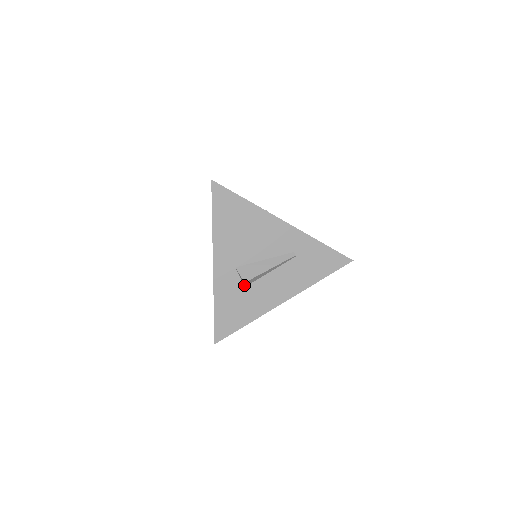
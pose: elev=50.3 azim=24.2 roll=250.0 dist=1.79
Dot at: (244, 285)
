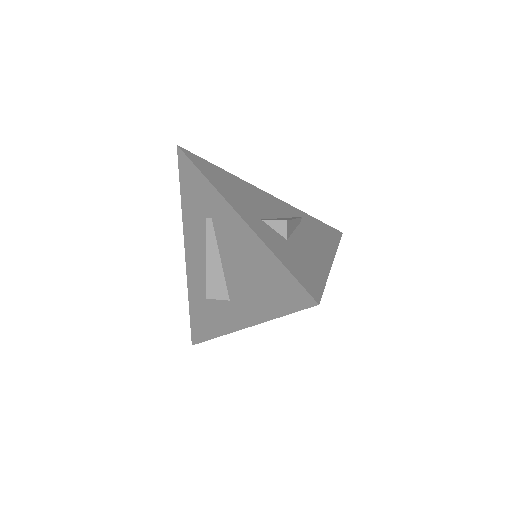
Dot at: (285, 234)
